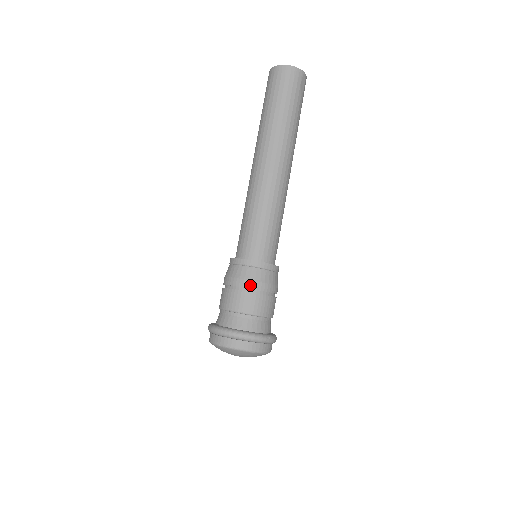
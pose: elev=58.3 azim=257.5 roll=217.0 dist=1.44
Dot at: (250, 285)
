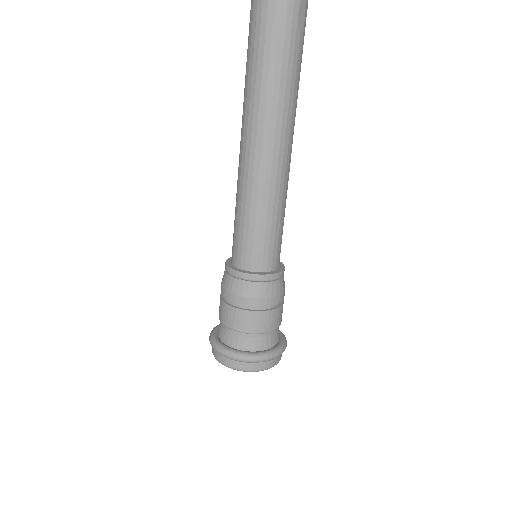
Dot at: (249, 303)
